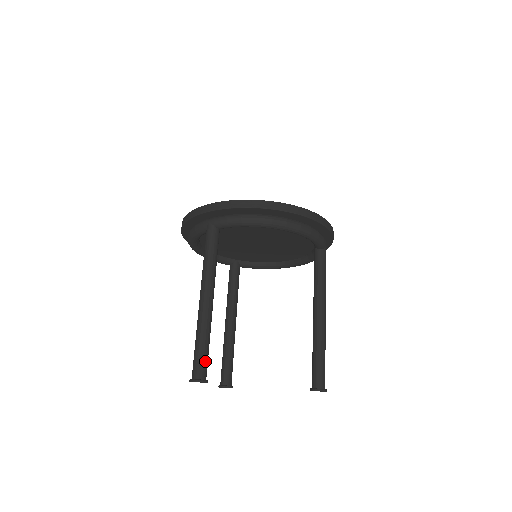
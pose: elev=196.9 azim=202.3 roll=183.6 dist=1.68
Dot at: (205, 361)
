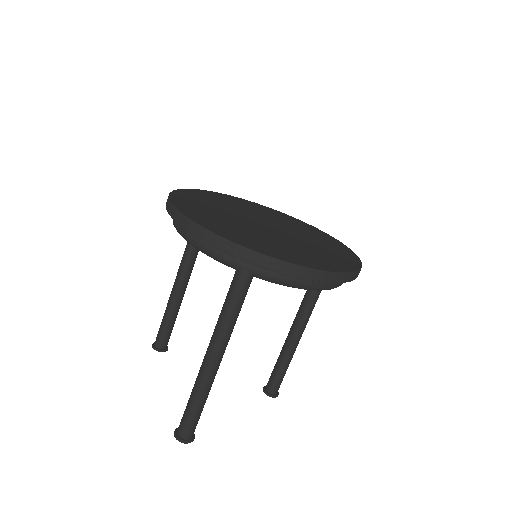
Dot at: occluded
